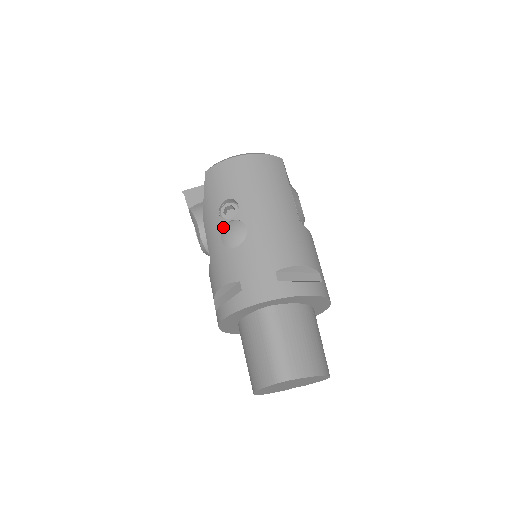
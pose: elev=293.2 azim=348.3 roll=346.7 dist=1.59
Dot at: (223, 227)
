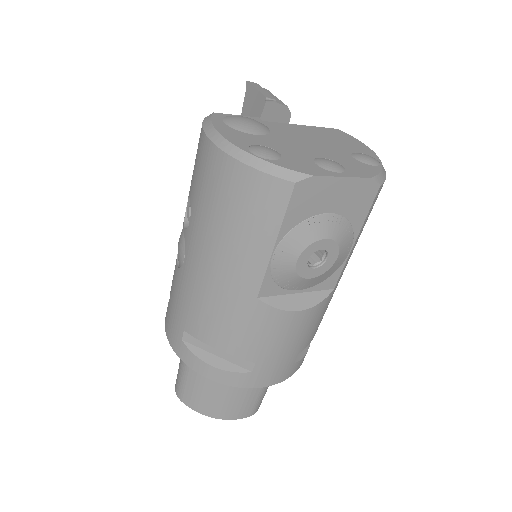
Dot at: occluded
